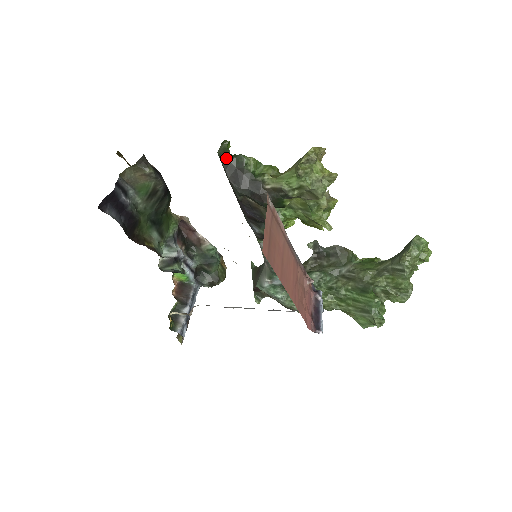
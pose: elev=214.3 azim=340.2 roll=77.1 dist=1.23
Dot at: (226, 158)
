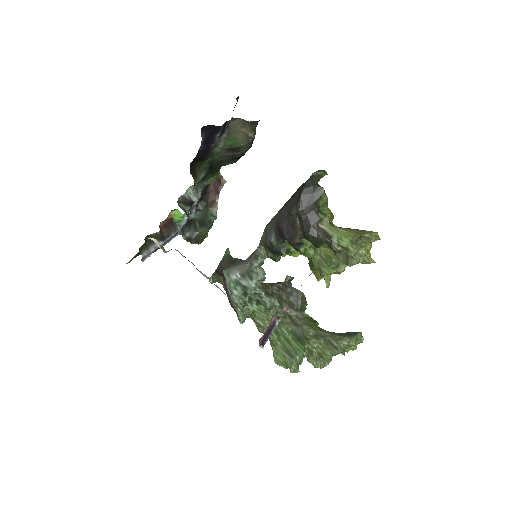
Dot at: (313, 181)
